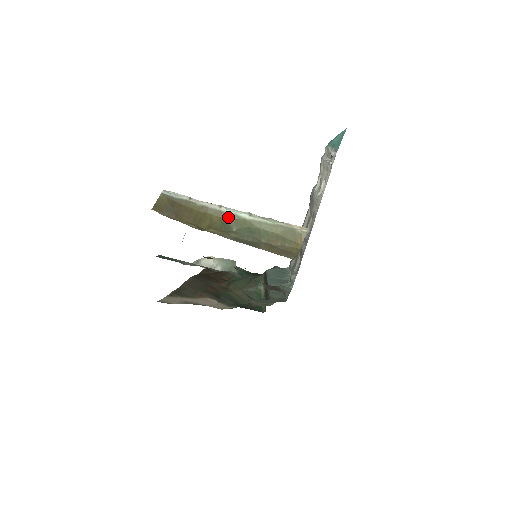
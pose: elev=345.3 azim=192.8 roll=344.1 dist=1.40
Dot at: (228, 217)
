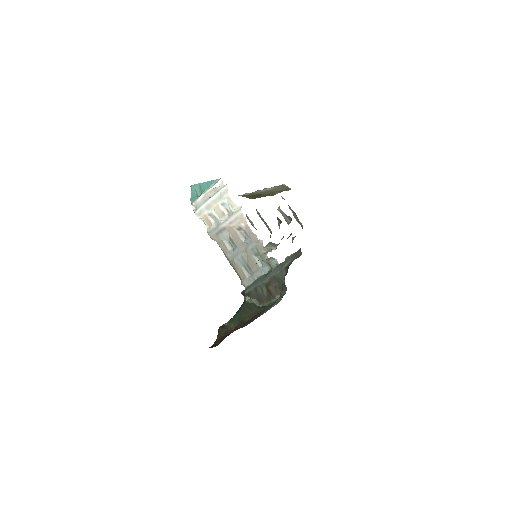
Dot at: (266, 192)
